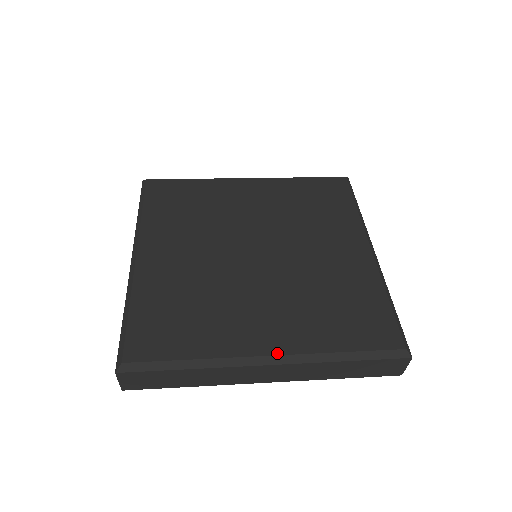
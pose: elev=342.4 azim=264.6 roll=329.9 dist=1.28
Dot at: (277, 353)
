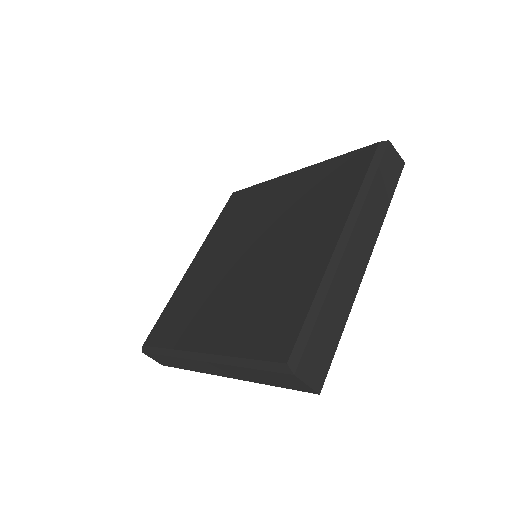
Dot at: (204, 351)
